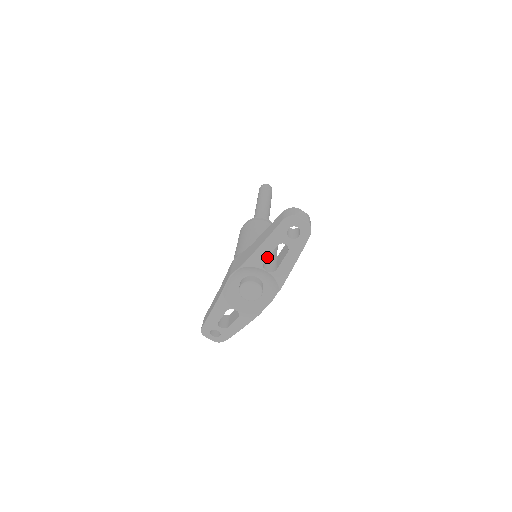
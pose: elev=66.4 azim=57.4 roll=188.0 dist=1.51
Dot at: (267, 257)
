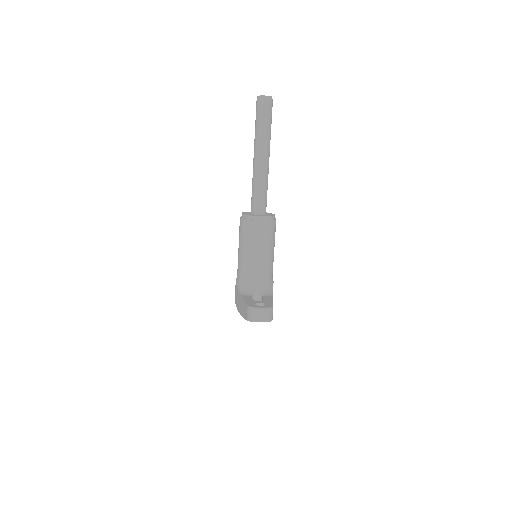
Dot at: occluded
